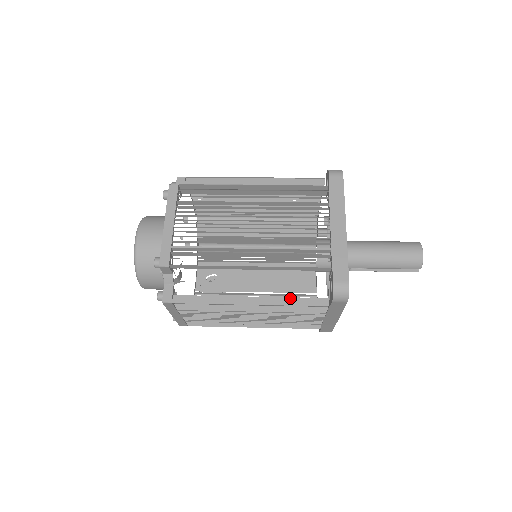
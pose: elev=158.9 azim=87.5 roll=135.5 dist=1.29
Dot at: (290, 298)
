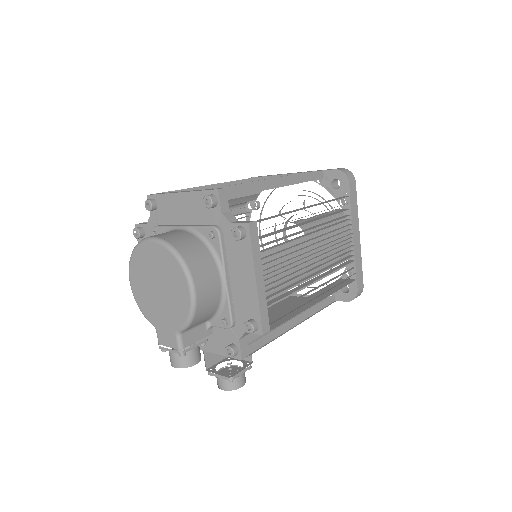
Dot at: (325, 201)
